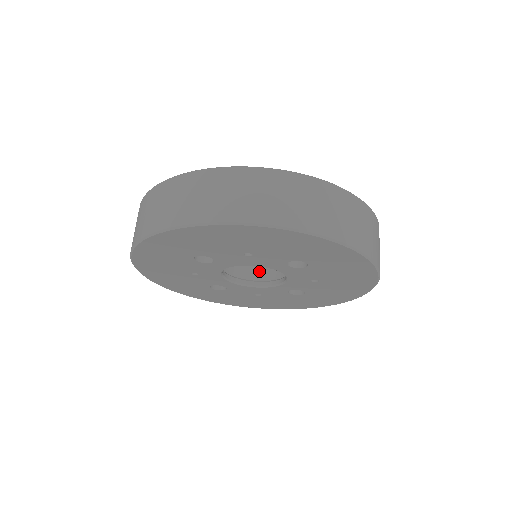
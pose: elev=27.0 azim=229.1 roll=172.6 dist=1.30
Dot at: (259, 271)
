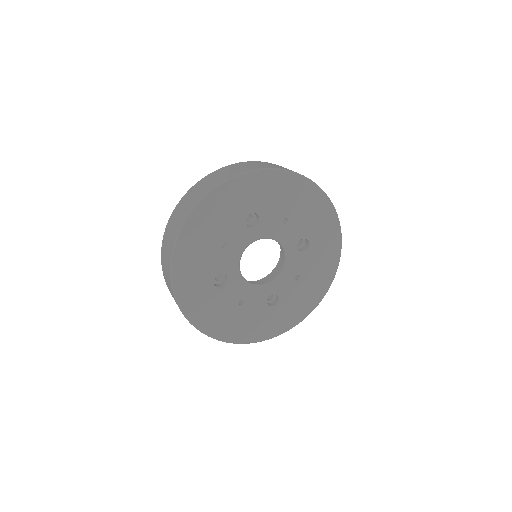
Dot at: occluded
